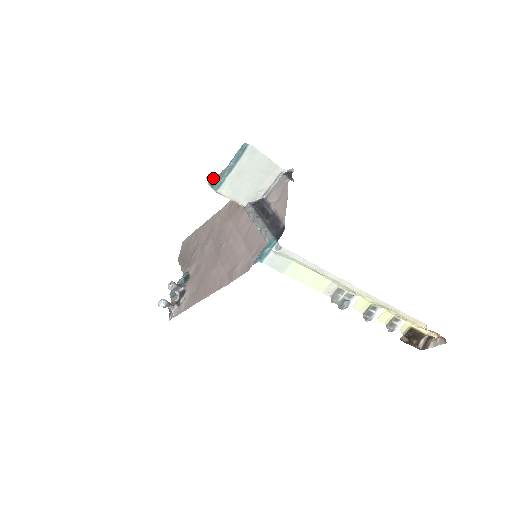
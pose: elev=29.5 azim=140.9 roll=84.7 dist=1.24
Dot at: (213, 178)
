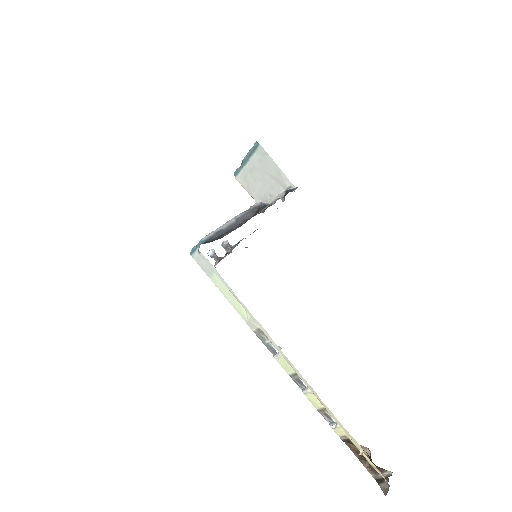
Dot at: occluded
